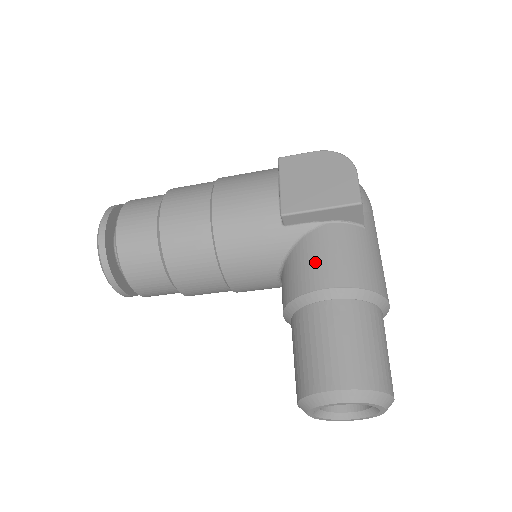
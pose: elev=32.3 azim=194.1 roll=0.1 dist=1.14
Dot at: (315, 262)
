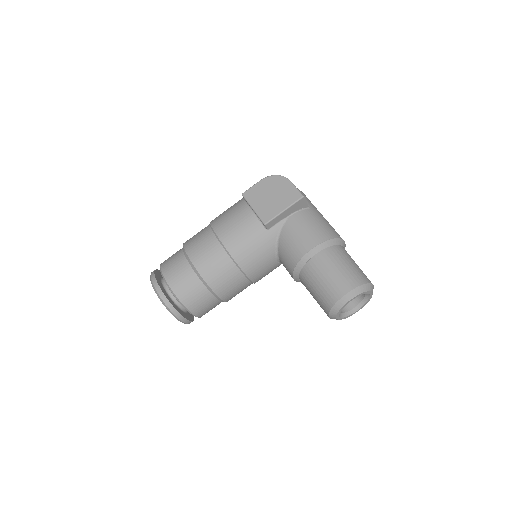
Dot at: (296, 240)
